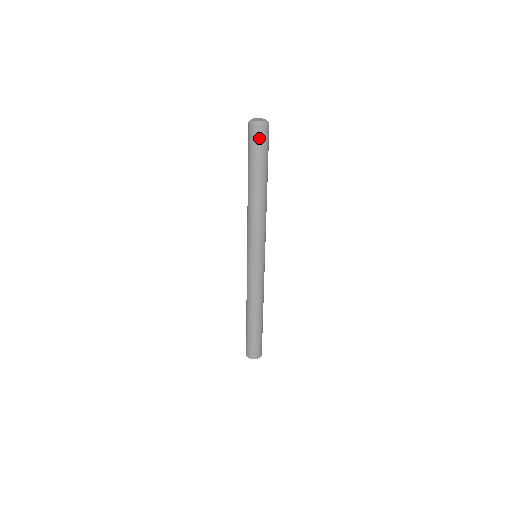
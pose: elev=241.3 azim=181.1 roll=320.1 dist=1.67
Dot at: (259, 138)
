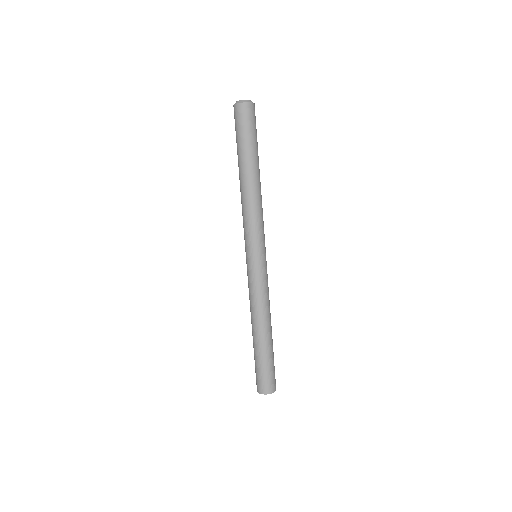
Dot at: (237, 117)
